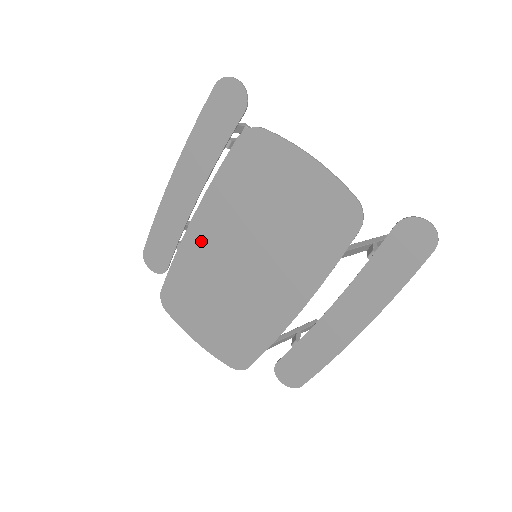
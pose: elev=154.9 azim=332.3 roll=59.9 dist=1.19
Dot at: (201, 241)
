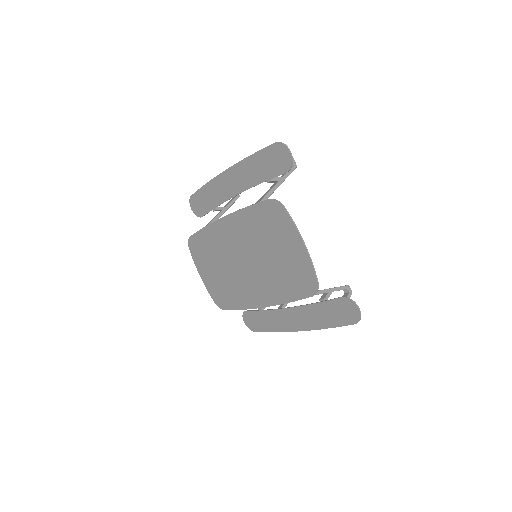
Dot at: (224, 232)
